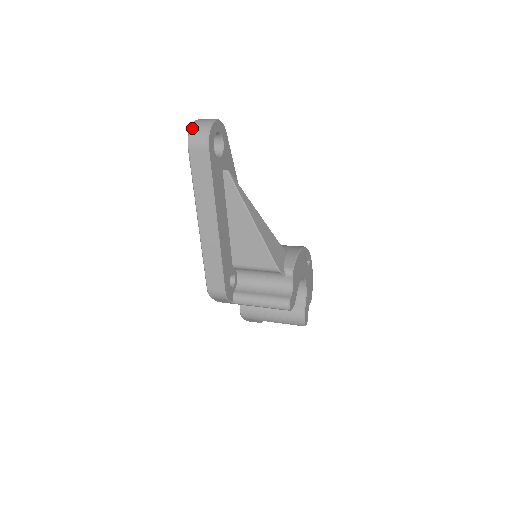
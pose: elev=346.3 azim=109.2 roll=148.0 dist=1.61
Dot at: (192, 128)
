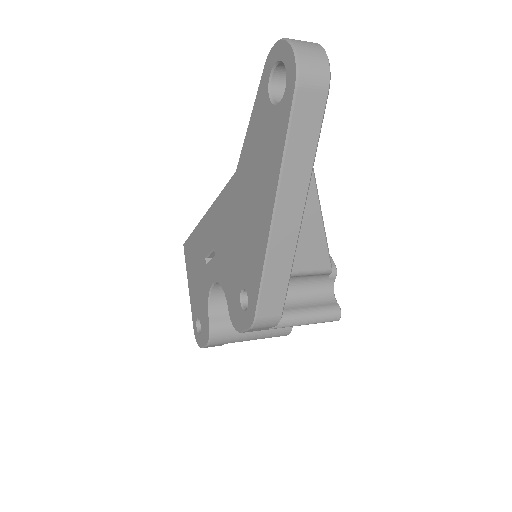
Dot at: (300, 51)
